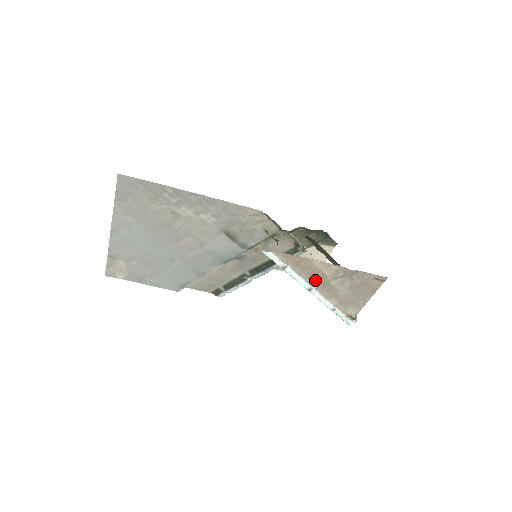
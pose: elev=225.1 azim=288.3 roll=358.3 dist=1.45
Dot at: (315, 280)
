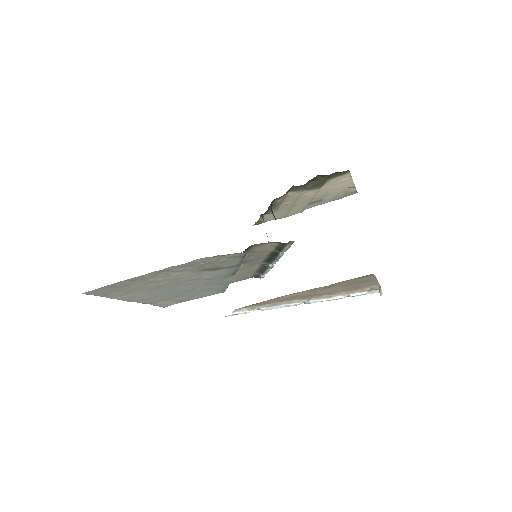
Dot at: (300, 298)
